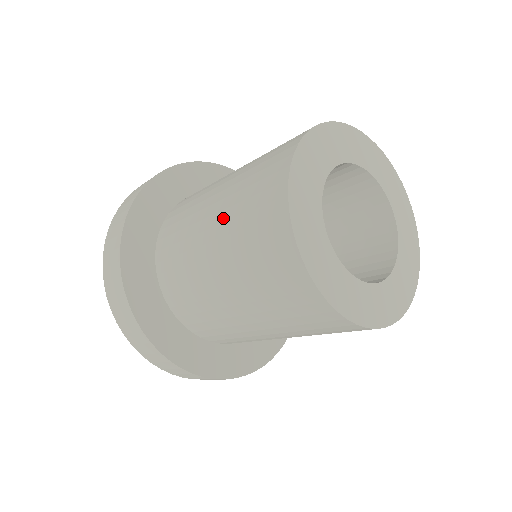
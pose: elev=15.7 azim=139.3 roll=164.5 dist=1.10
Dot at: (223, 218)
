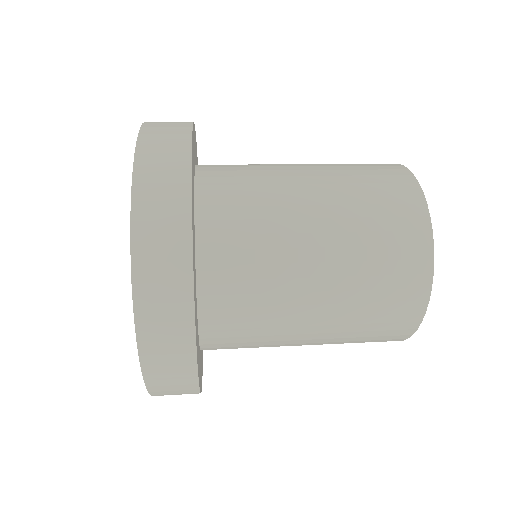
Dot at: (339, 213)
